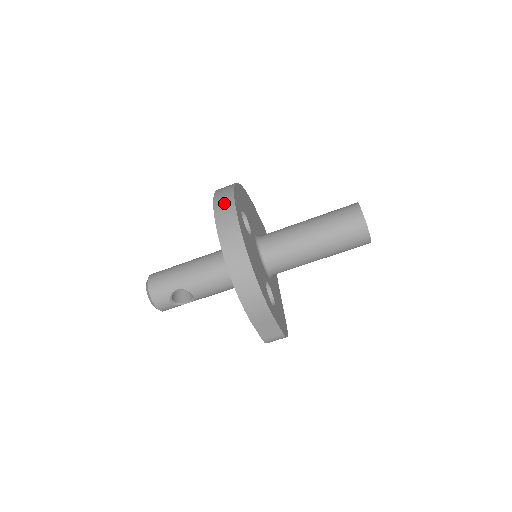
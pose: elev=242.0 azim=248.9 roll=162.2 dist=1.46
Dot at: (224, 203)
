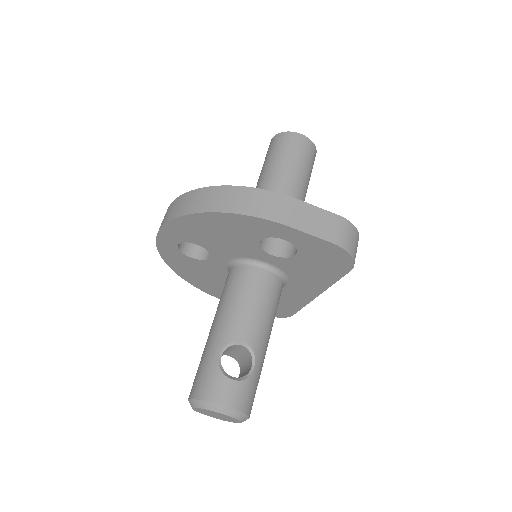
Dot at: occluded
